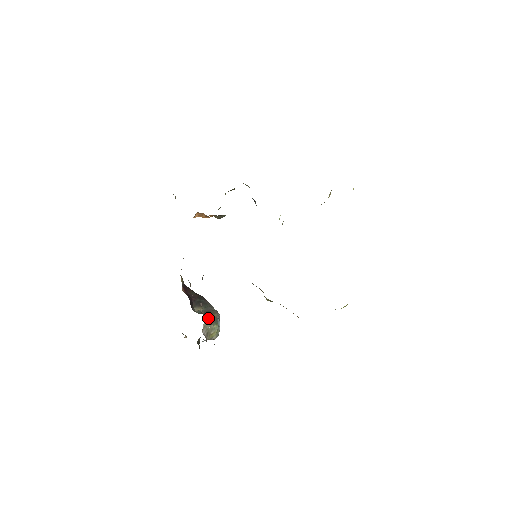
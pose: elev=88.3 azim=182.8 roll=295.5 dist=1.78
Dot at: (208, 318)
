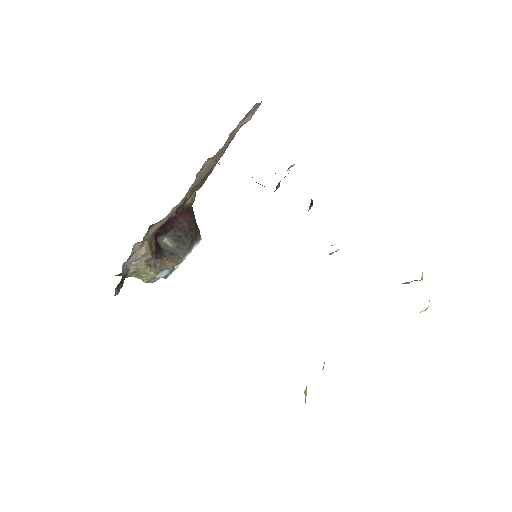
Dot at: (156, 260)
